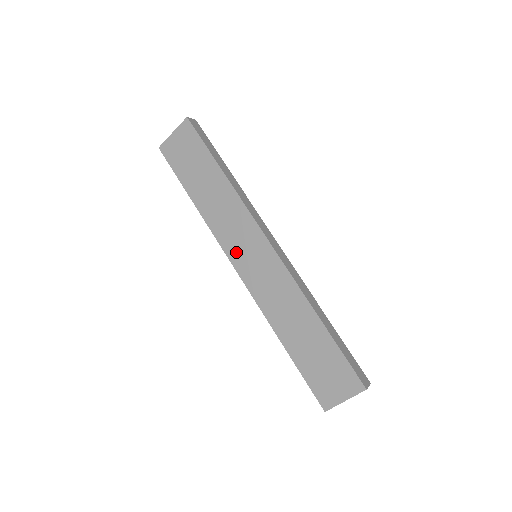
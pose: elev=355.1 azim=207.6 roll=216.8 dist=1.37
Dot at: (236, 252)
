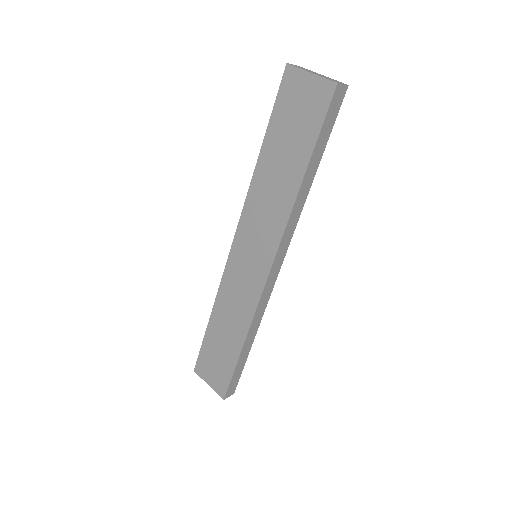
Dot at: (245, 237)
